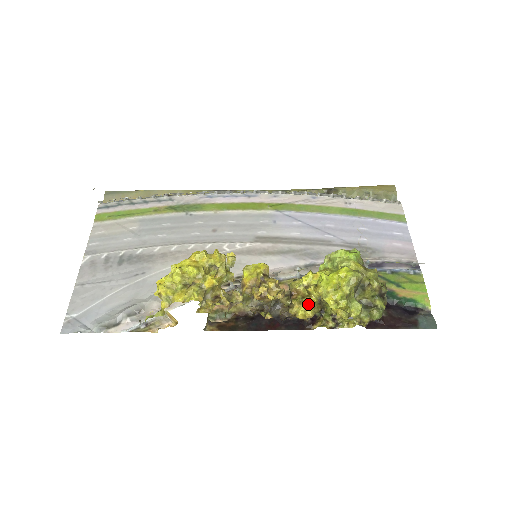
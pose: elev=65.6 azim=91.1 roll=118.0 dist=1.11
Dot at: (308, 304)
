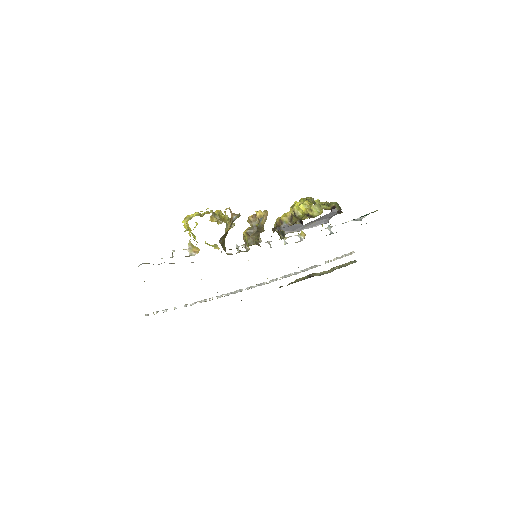
Dot at: occluded
